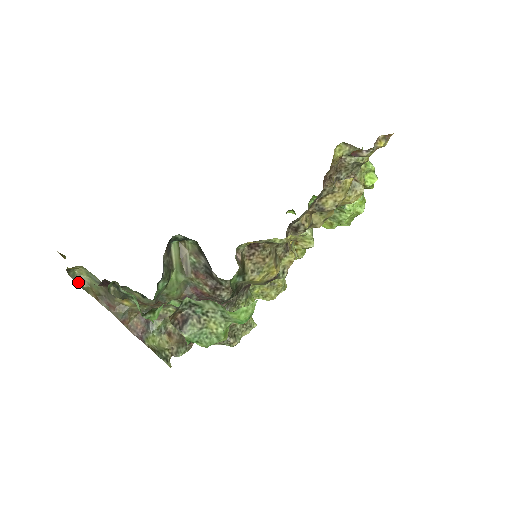
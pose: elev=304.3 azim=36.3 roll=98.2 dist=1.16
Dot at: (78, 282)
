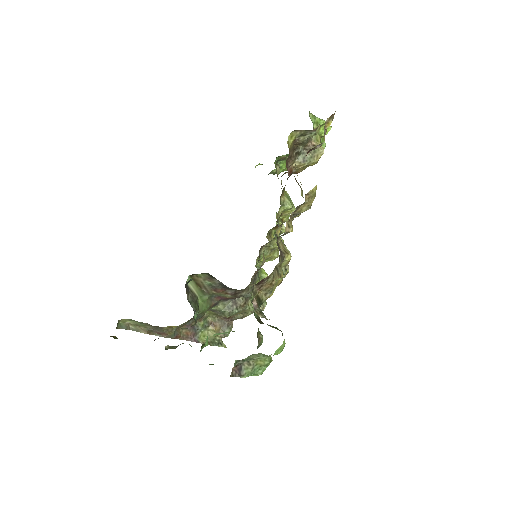
Dot at: (127, 328)
